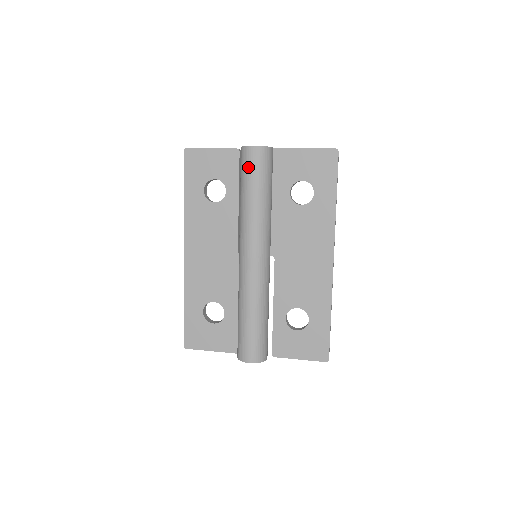
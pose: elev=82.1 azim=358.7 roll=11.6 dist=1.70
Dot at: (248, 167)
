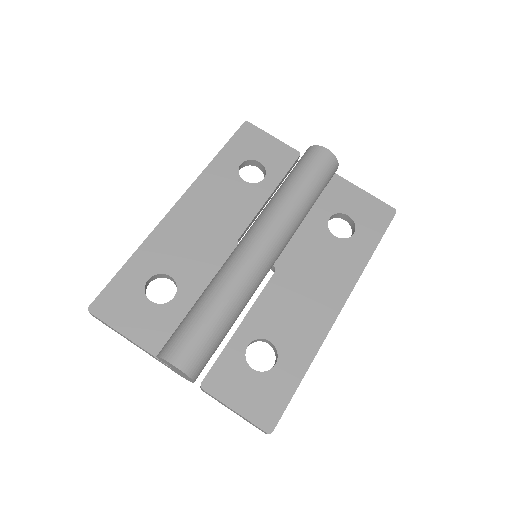
Dot at: (310, 162)
